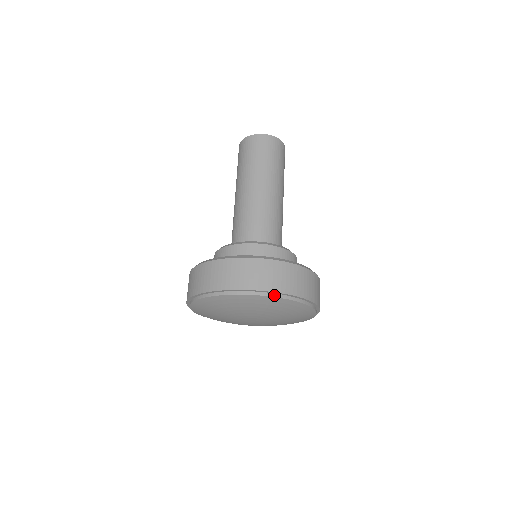
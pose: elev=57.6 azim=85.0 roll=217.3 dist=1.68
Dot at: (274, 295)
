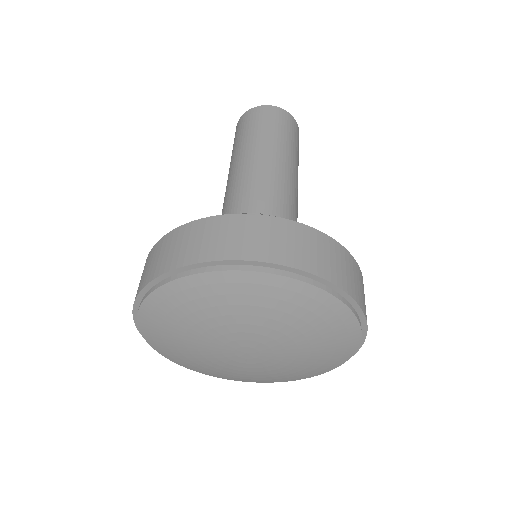
Dot at: (166, 281)
